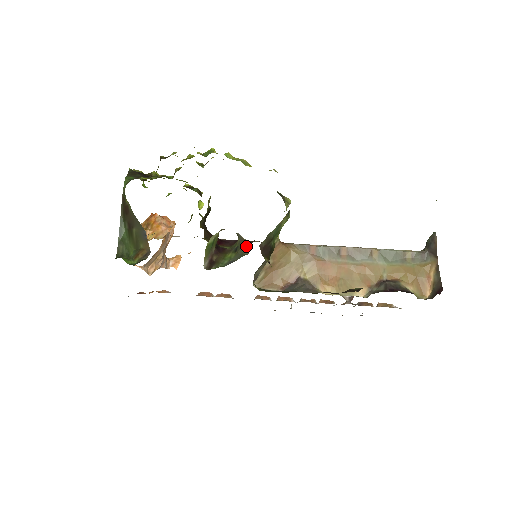
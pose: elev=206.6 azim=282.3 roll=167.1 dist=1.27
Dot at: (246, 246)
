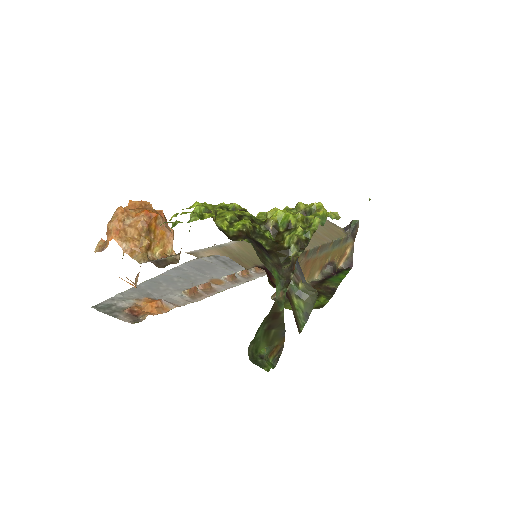
Dot at: (315, 296)
